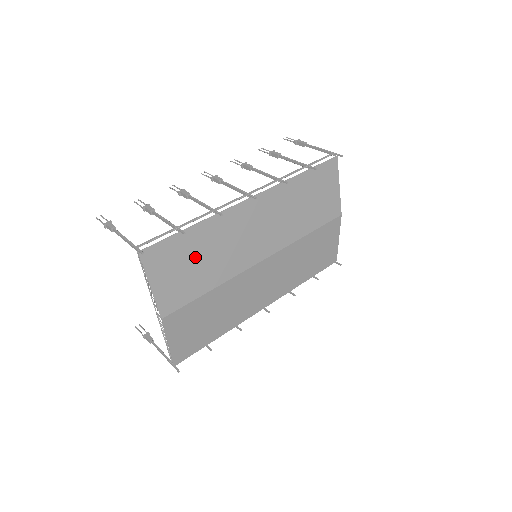
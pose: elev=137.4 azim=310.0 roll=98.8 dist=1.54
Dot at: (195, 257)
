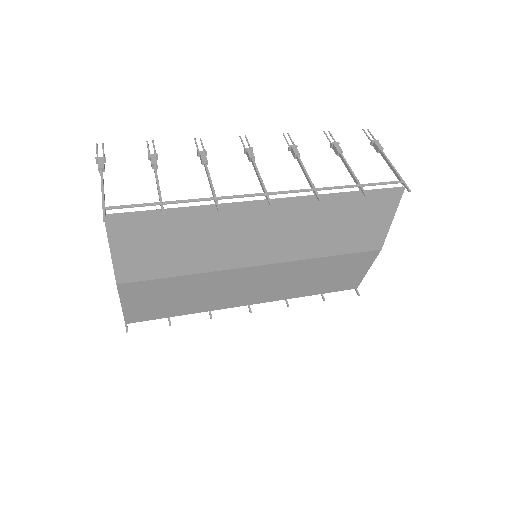
Dot at: (174, 239)
